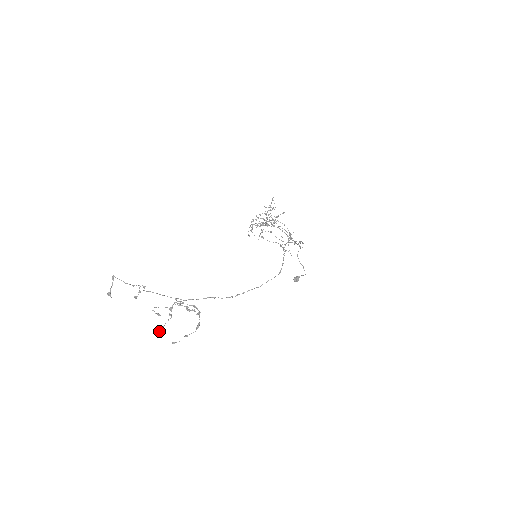
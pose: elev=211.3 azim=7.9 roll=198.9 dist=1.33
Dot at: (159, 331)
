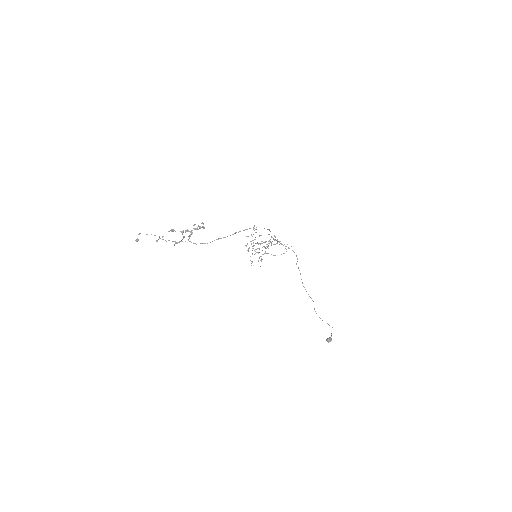
Dot at: (176, 243)
